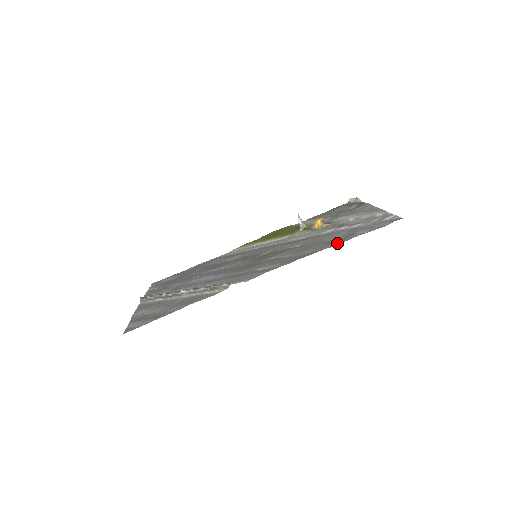
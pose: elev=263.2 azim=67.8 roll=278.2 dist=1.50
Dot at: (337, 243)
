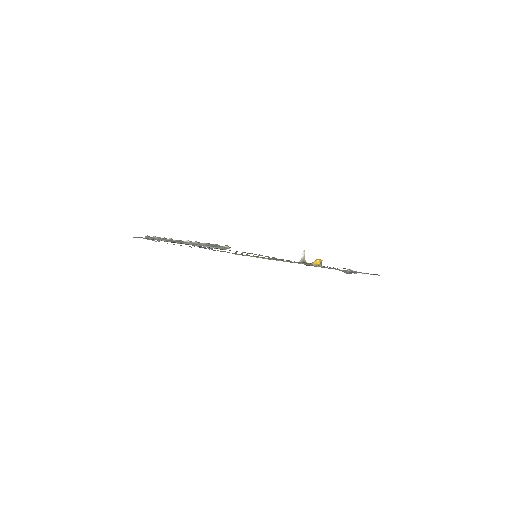
Dot at: occluded
